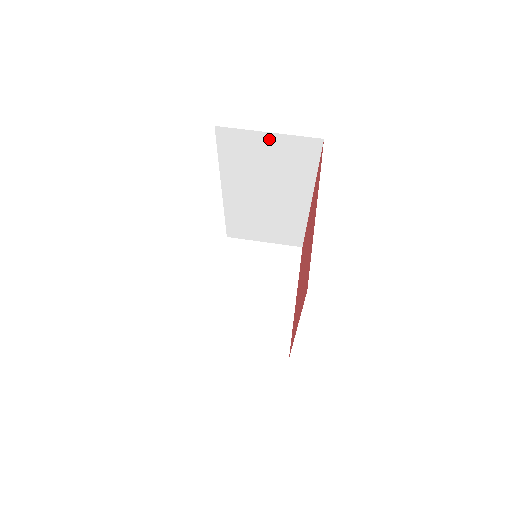
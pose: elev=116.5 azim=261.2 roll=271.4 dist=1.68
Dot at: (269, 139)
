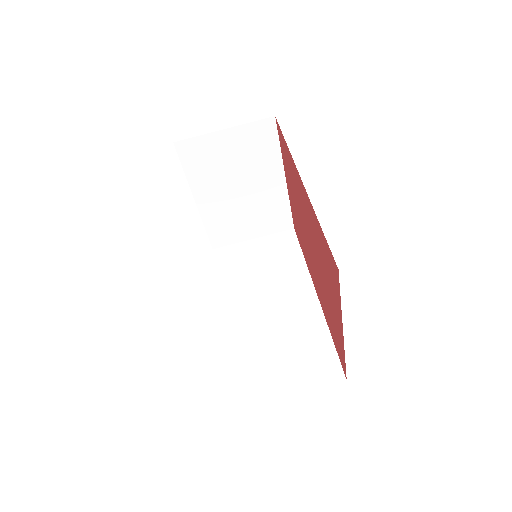
Dot at: occluded
